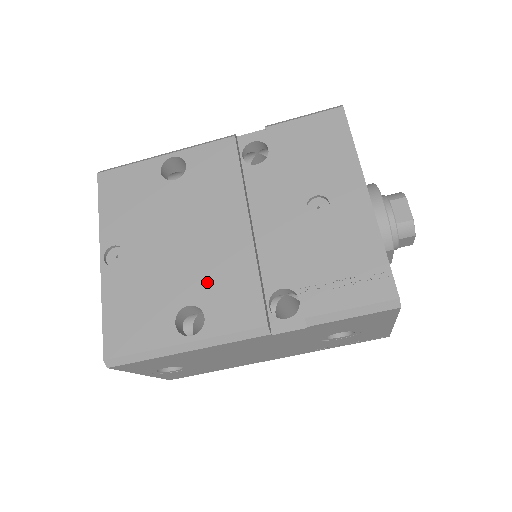
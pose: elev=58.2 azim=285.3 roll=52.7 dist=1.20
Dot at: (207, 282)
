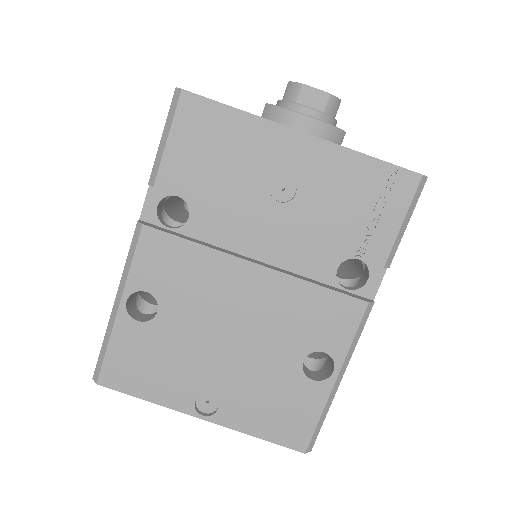
Dot at: (292, 334)
